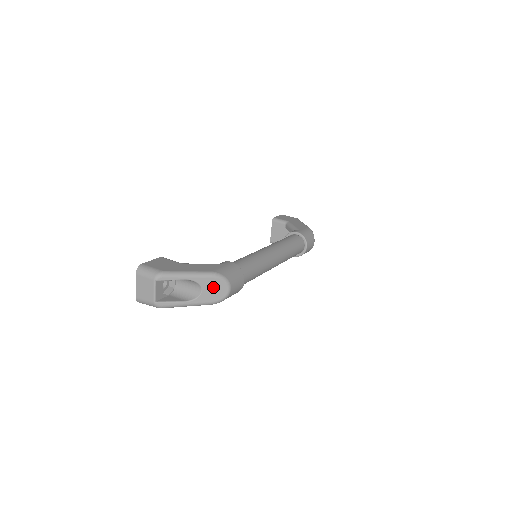
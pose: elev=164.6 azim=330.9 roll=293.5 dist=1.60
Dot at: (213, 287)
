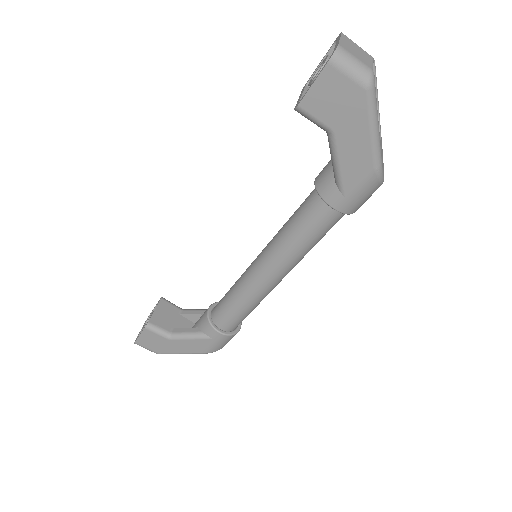
Dot at: (382, 153)
